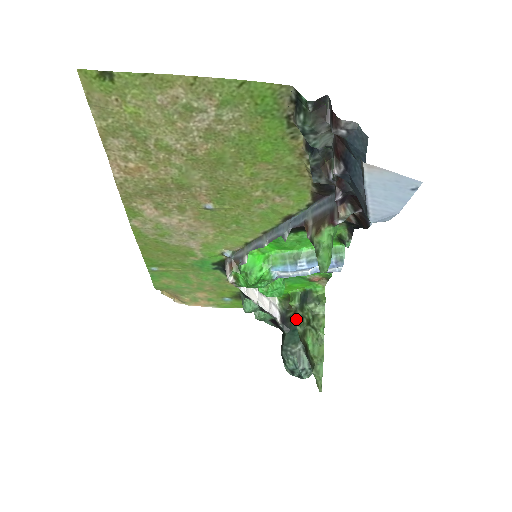
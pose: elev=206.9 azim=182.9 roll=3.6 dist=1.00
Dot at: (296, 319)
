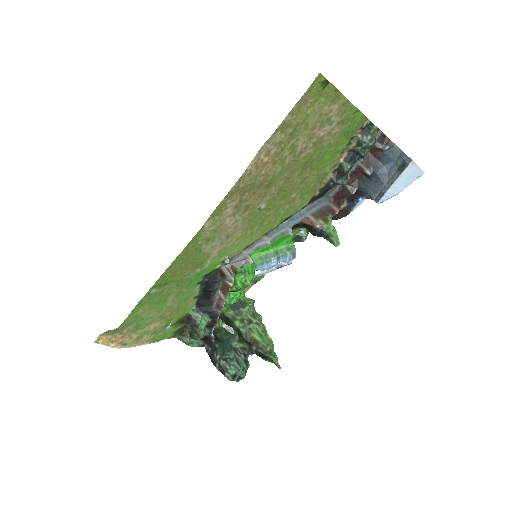
Dot at: (237, 323)
